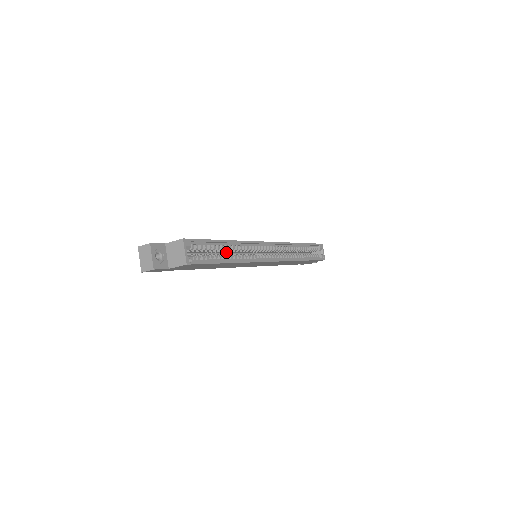
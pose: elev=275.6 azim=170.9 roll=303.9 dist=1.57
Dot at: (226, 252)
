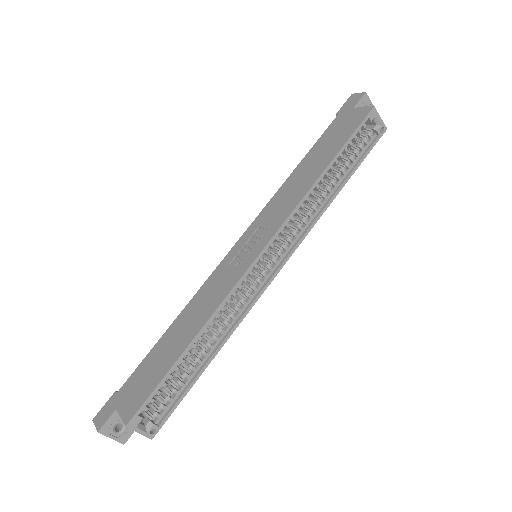
Dot at: occluded
